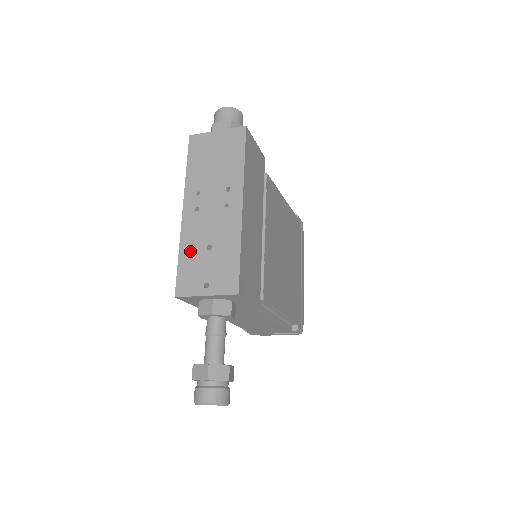
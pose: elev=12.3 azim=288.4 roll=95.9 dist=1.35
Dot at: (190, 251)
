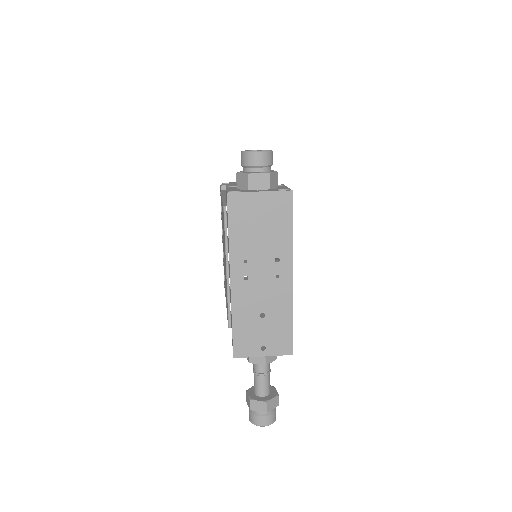
Dot at: (244, 319)
